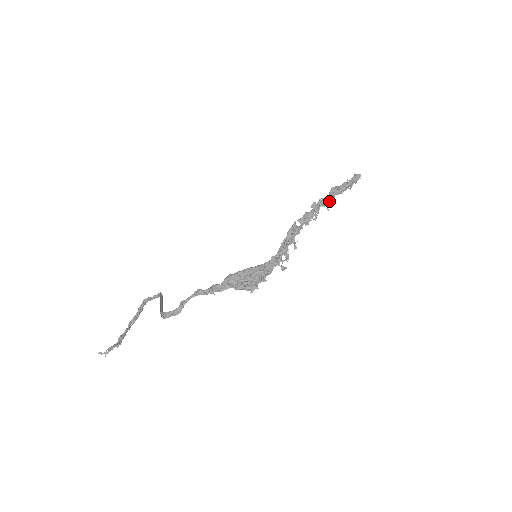
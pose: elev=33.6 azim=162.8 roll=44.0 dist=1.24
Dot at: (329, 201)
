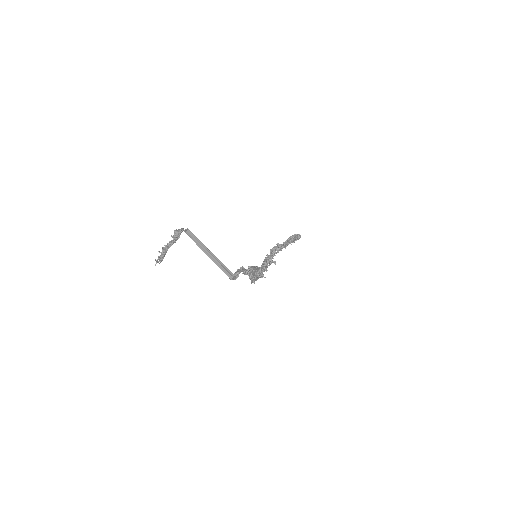
Dot at: occluded
